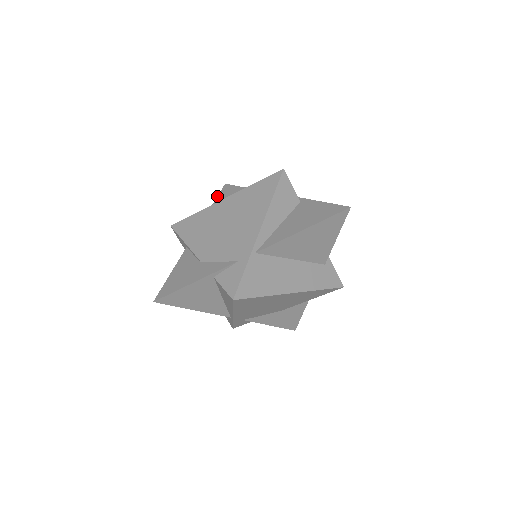
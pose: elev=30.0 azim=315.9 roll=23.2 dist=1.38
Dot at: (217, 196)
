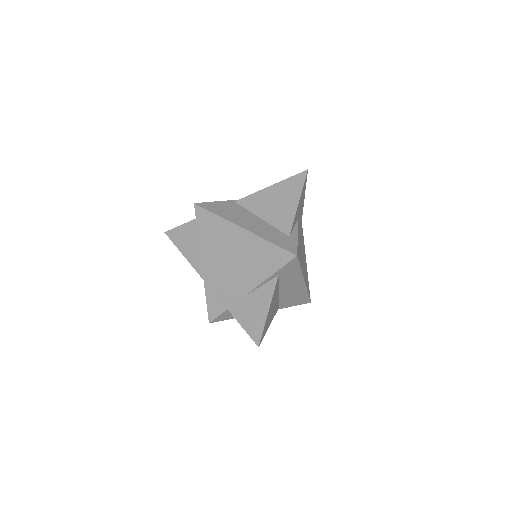
Dot at: occluded
